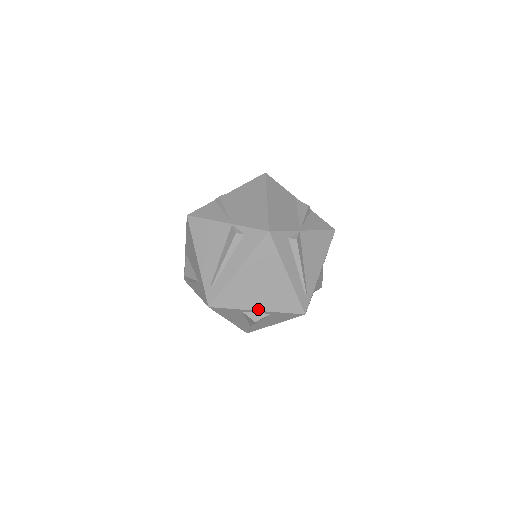
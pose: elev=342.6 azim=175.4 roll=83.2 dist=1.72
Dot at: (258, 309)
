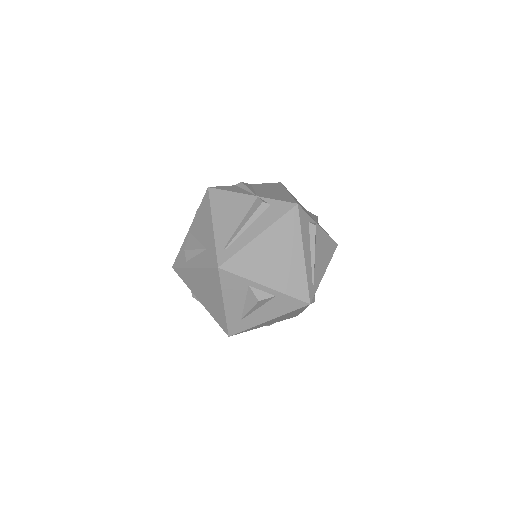
Dot at: (266, 285)
